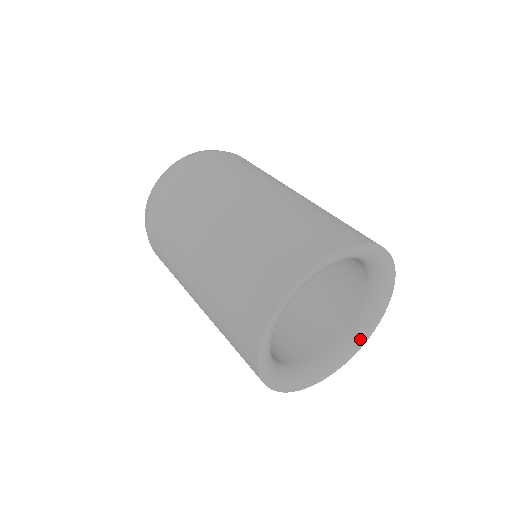
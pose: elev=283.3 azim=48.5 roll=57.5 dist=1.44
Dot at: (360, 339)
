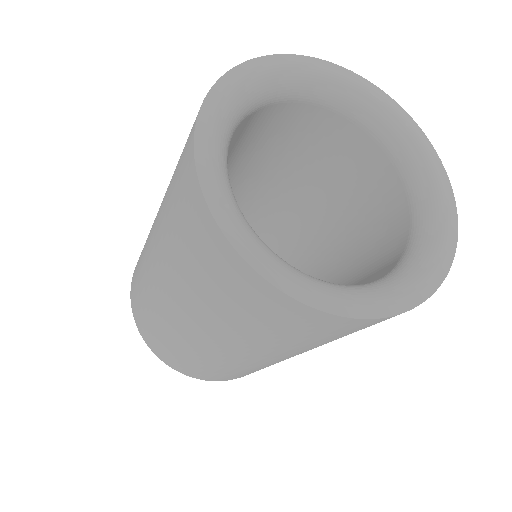
Dot at: (416, 278)
